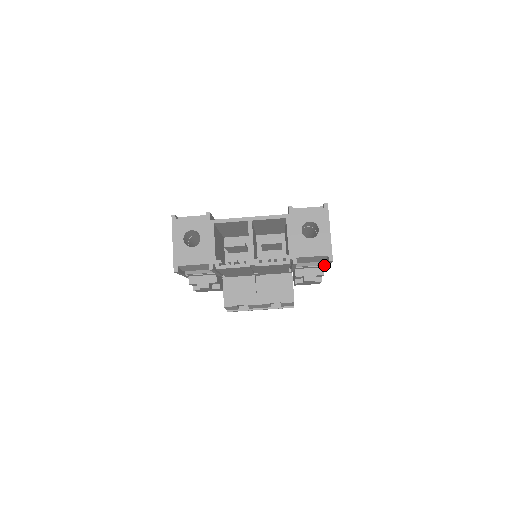
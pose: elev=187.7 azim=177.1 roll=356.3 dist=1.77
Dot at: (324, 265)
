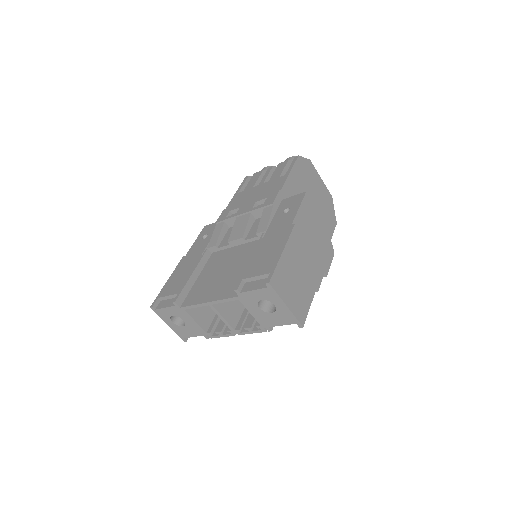
Dot at: occluded
